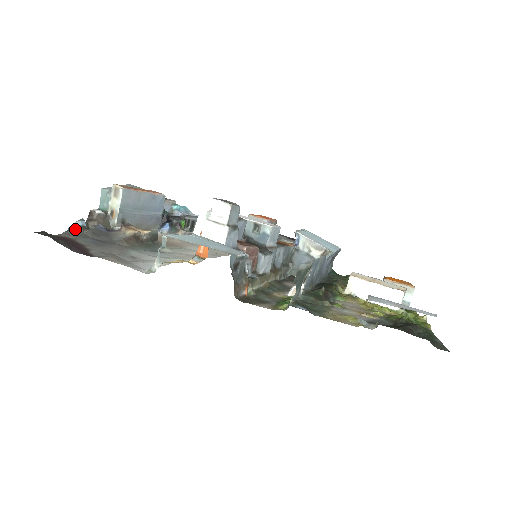
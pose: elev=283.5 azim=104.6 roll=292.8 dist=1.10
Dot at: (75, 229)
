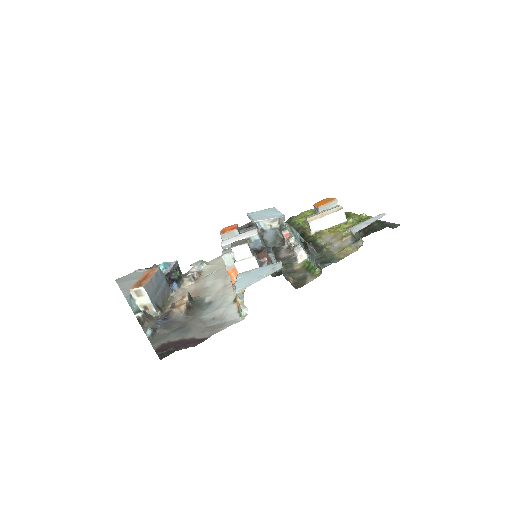
Dot at: (152, 337)
